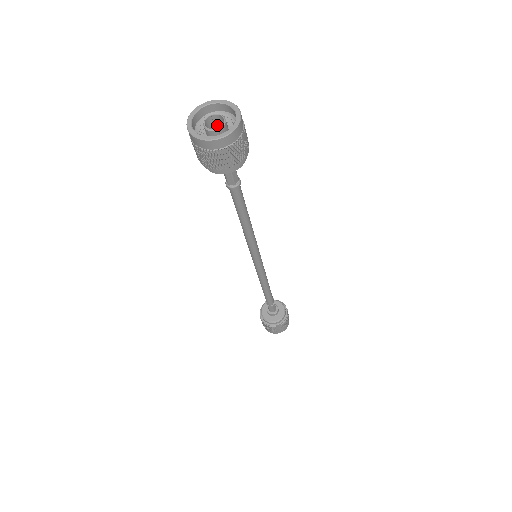
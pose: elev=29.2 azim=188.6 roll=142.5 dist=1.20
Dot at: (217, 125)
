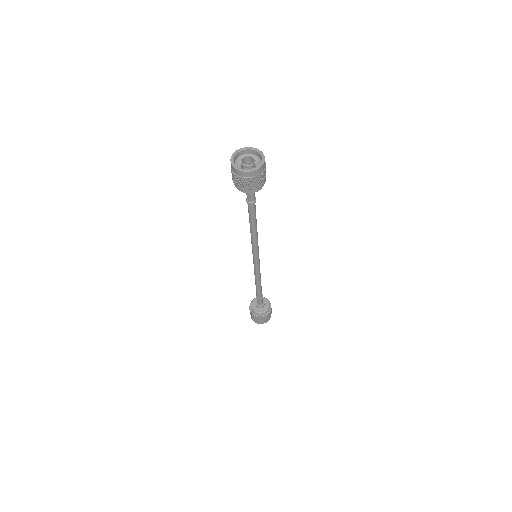
Dot at: (245, 163)
